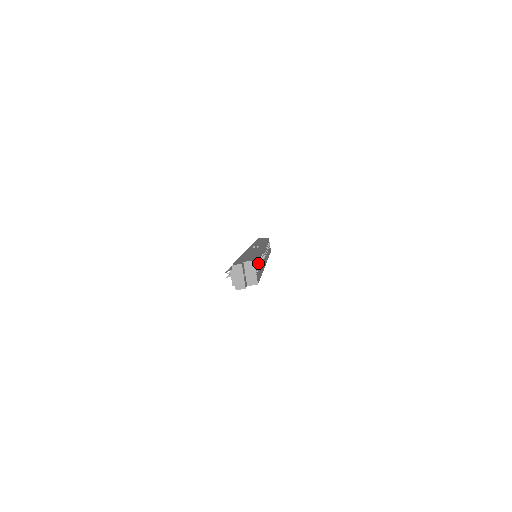
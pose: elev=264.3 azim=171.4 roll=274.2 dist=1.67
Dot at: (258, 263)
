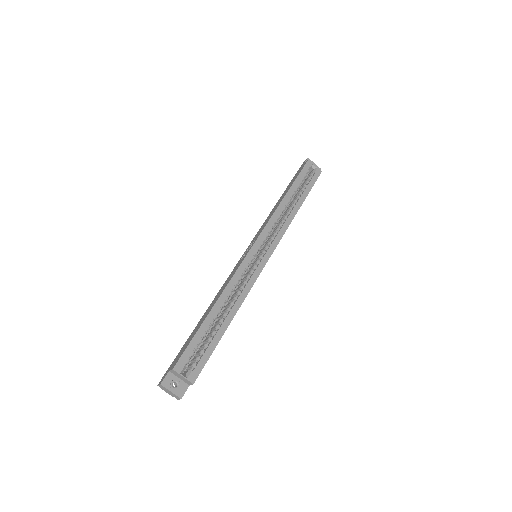
Dot at: (229, 304)
